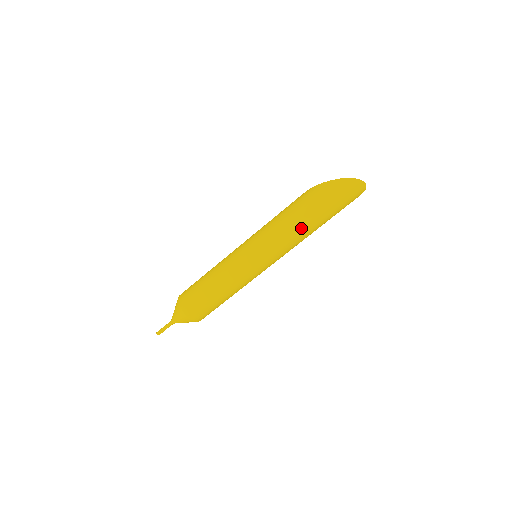
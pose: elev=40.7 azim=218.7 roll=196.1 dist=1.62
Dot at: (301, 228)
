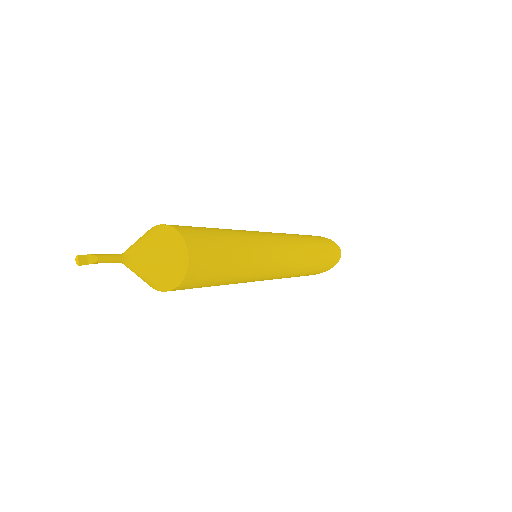
Dot at: (308, 246)
